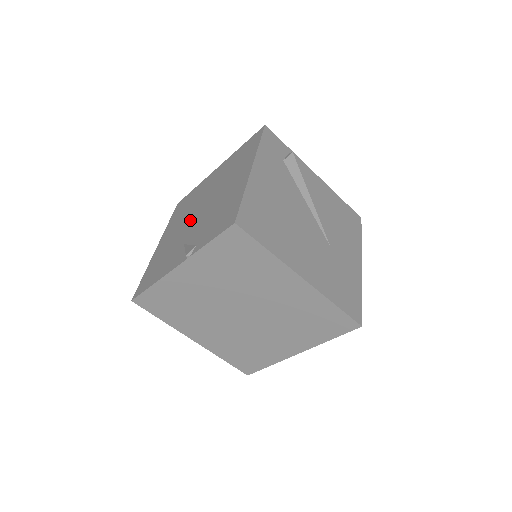
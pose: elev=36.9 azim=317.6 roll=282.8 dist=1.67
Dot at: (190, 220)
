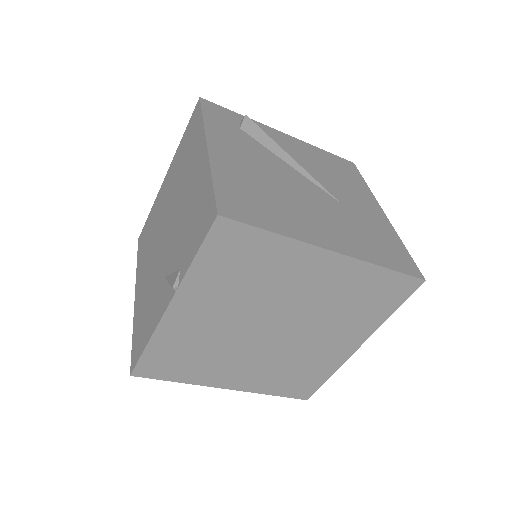
Dot at: (159, 246)
